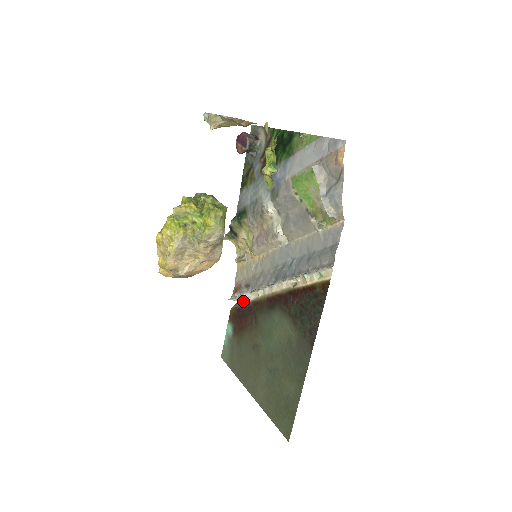
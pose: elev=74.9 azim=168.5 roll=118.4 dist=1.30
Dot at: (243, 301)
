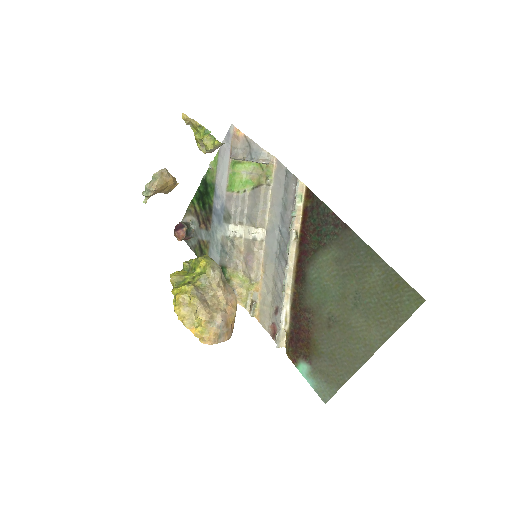
Dot at: (286, 326)
